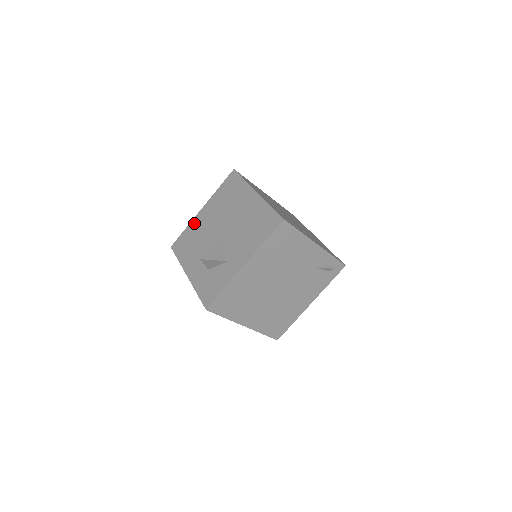
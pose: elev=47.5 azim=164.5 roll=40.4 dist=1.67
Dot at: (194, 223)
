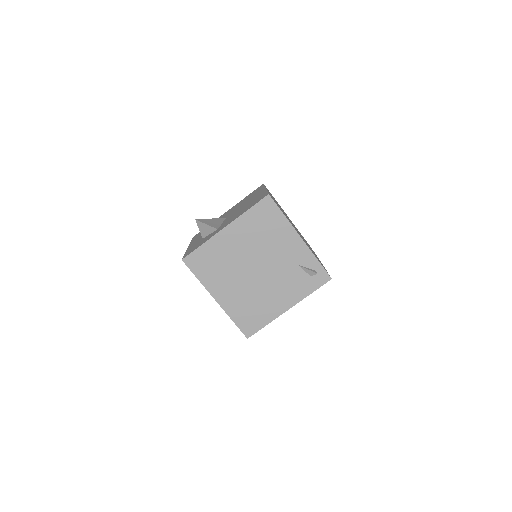
Dot at: occluded
